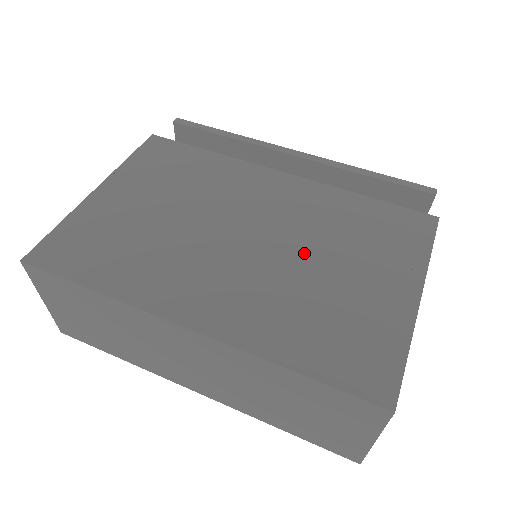
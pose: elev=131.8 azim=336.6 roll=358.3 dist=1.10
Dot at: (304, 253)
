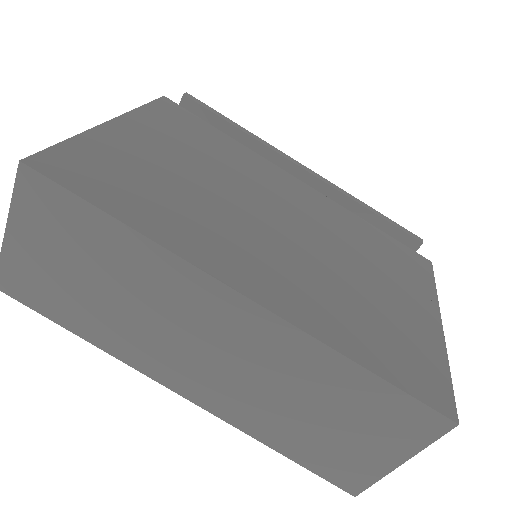
Dot at: (339, 257)
